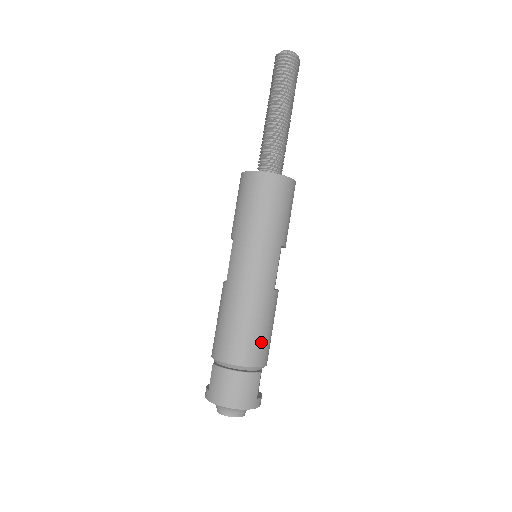
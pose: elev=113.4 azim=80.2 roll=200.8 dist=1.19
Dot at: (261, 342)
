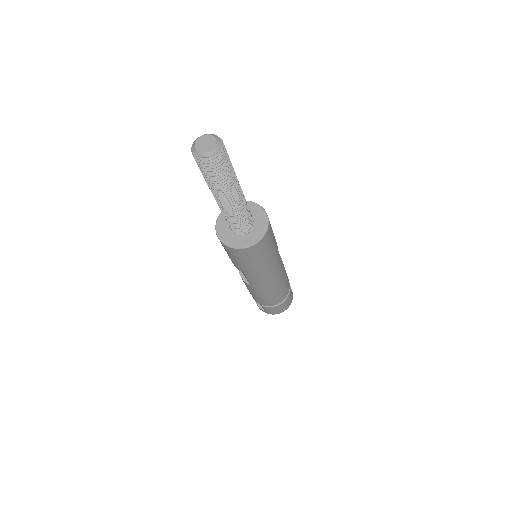
Dot at: (287, 284)
